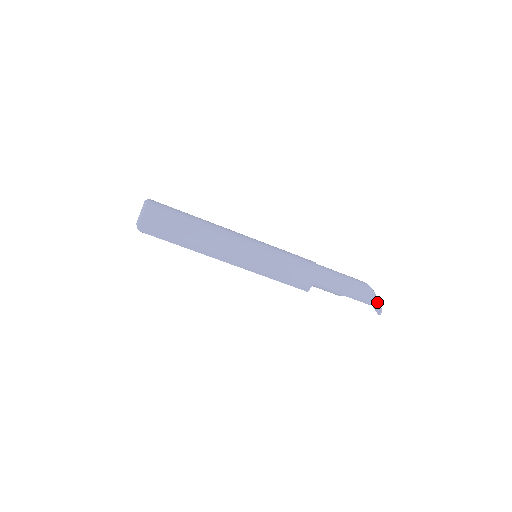
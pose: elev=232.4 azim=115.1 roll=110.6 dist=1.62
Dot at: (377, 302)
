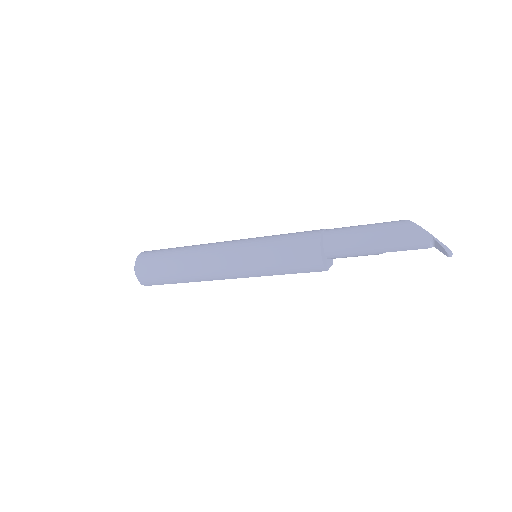
Dot at: (435, 241)
